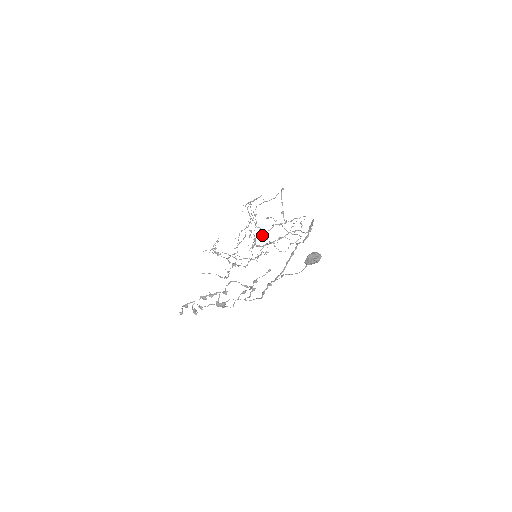
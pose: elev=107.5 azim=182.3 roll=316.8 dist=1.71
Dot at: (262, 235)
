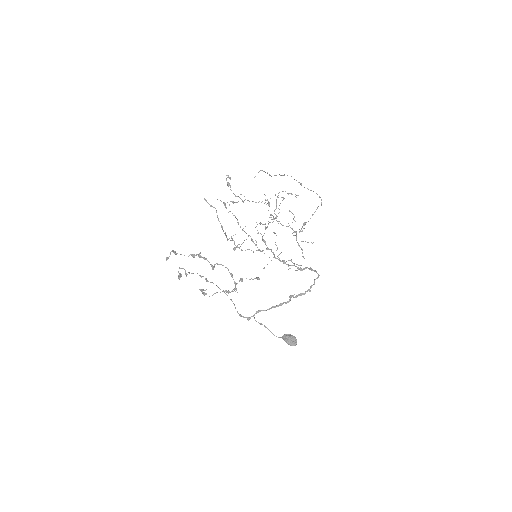
Dot at: occluded
